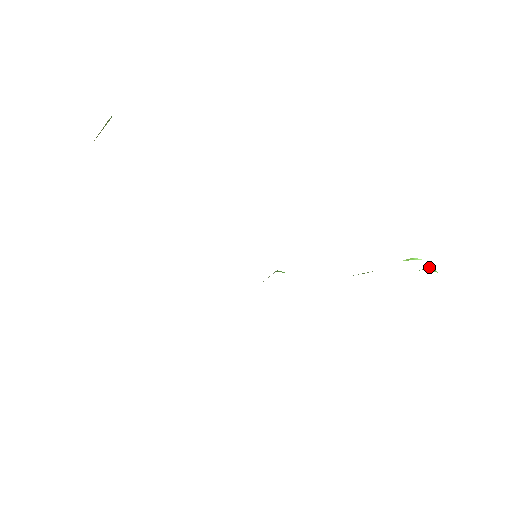
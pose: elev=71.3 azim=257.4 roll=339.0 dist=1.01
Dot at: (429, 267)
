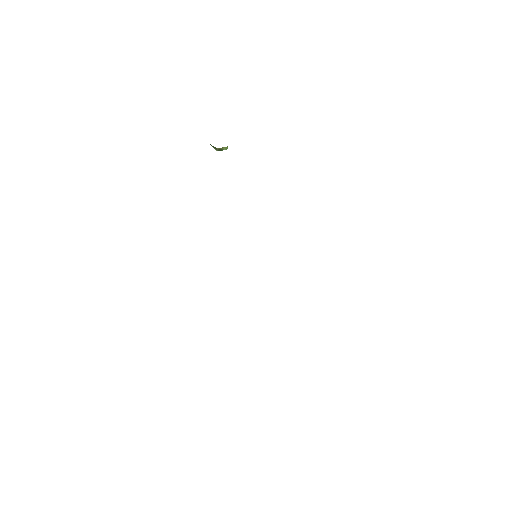
Dot at: occluded
